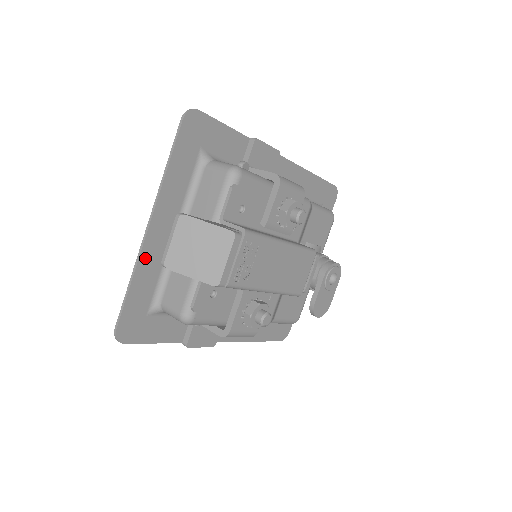
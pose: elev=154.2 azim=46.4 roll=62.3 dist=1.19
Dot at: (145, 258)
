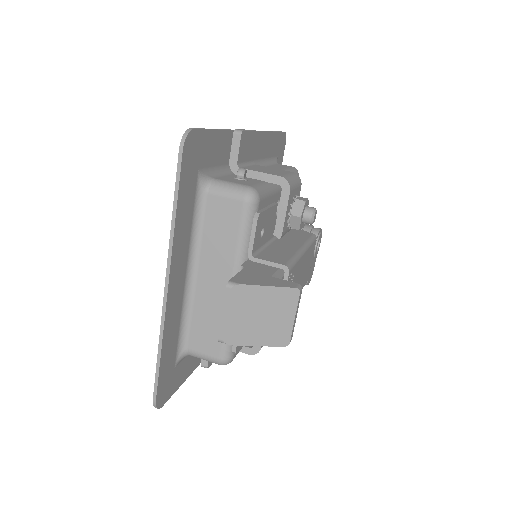
Dot at: (168, 319)
